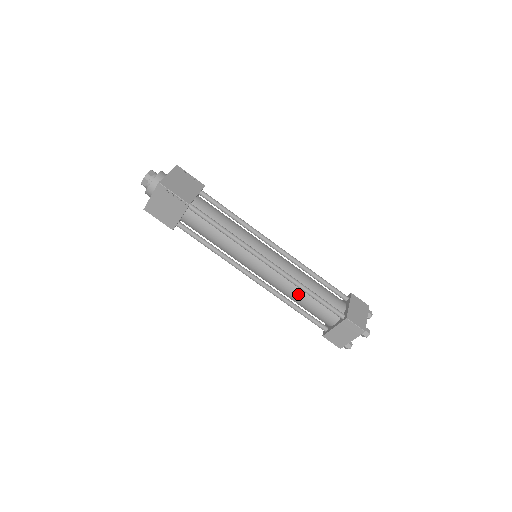
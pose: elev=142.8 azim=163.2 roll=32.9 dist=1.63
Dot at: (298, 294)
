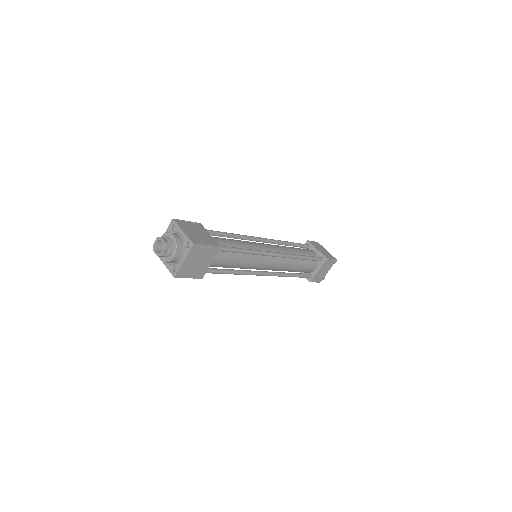
Dot at: (295, 264)
